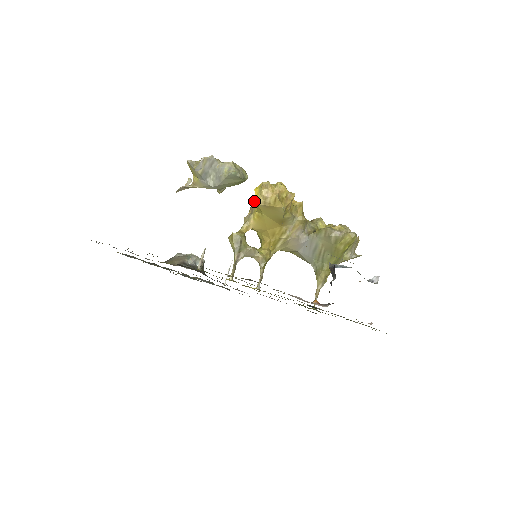
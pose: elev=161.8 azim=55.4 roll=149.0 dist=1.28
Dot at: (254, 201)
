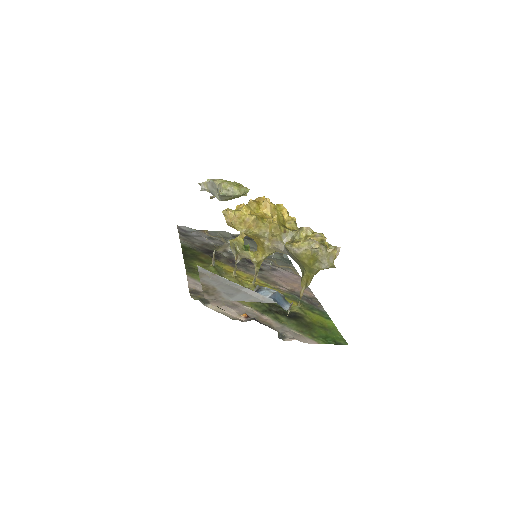
Dot at: occluded
